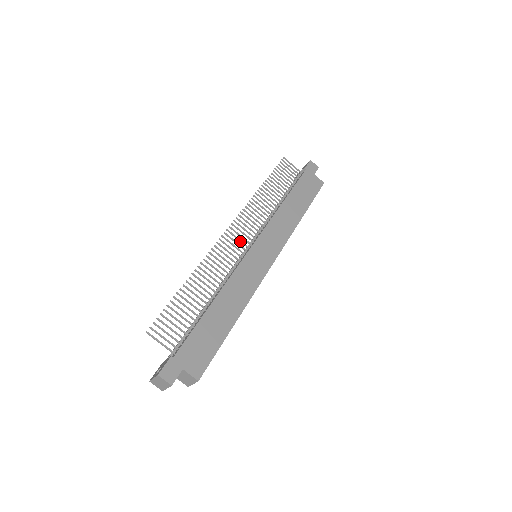
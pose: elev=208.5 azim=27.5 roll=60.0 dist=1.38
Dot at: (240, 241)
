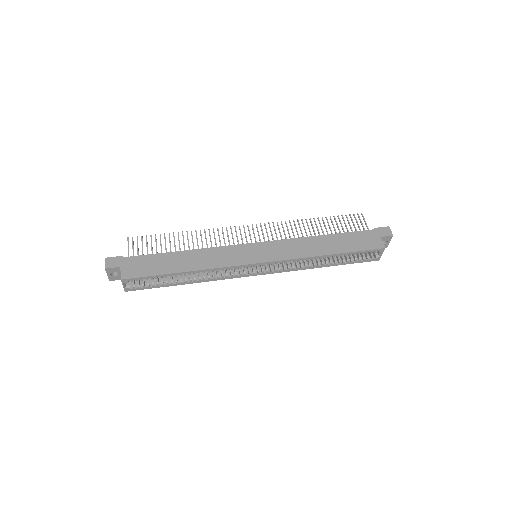
Dot at: (250, 237)
